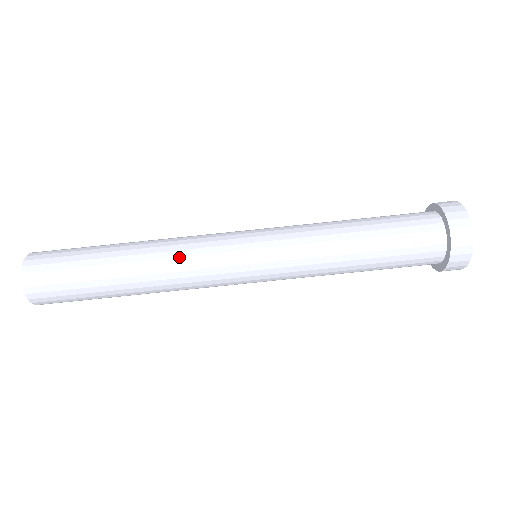
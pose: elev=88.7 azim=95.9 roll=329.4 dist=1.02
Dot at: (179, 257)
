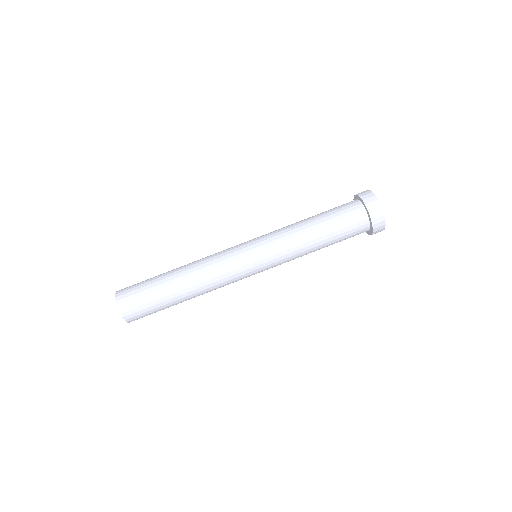
Dot at: (210, 270)
